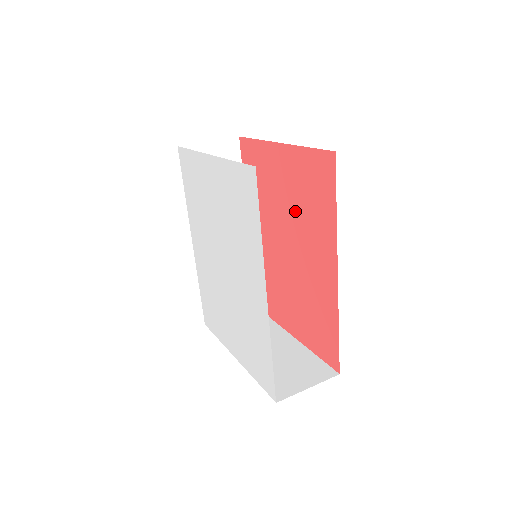
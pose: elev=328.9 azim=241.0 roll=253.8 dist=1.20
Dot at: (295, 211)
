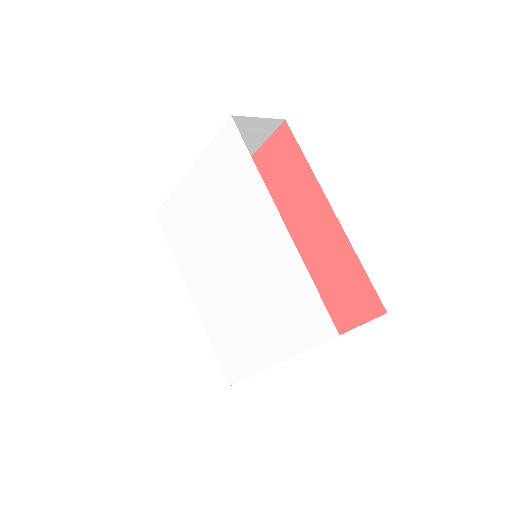
Dot at: occluded
